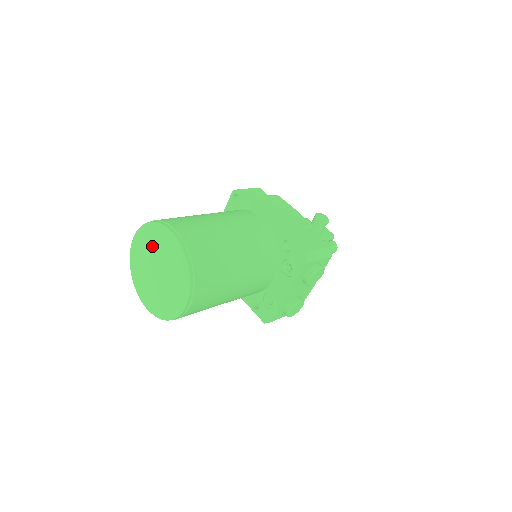
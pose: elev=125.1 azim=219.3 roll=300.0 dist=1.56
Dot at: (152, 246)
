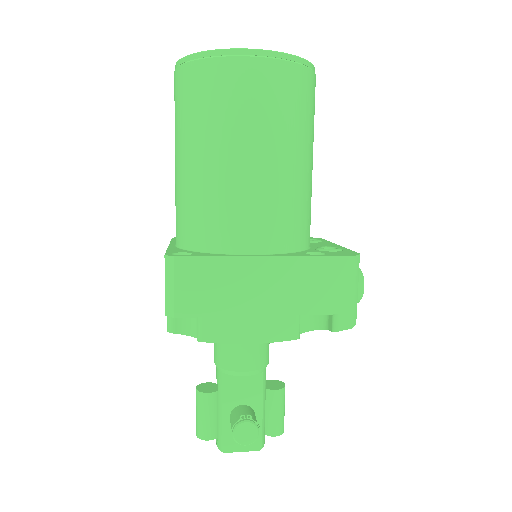
Dot at: occluded
